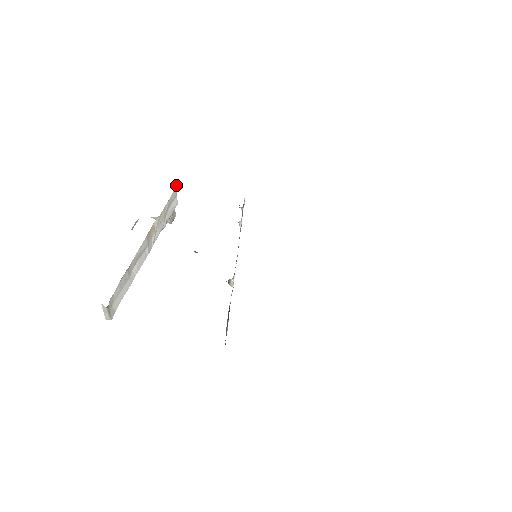
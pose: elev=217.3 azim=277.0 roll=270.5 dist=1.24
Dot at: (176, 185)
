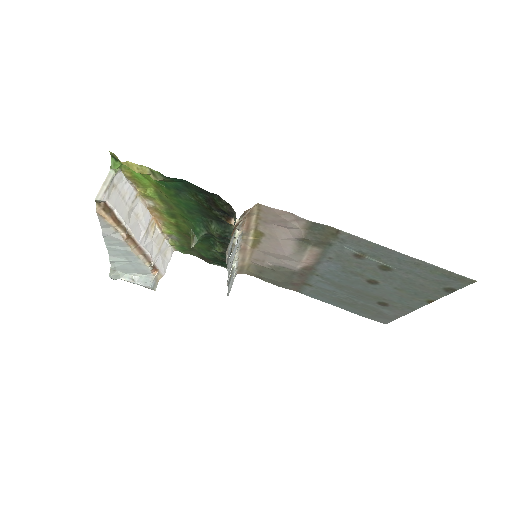
Dot at: (173, 251)
